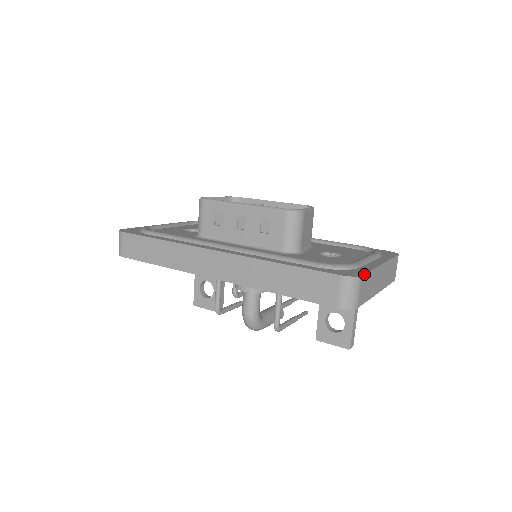
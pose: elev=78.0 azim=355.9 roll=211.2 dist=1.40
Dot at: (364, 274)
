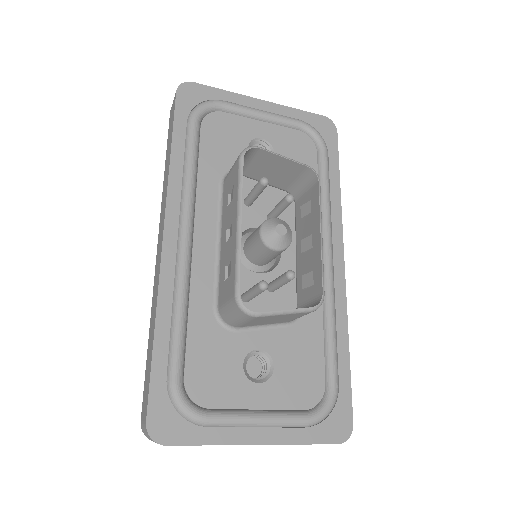
Dot at: (176, 445)
